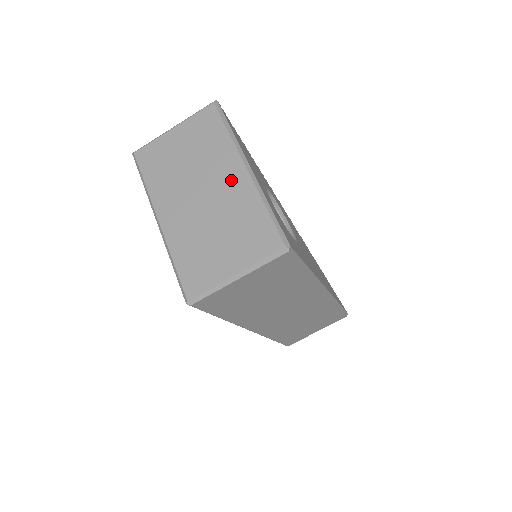
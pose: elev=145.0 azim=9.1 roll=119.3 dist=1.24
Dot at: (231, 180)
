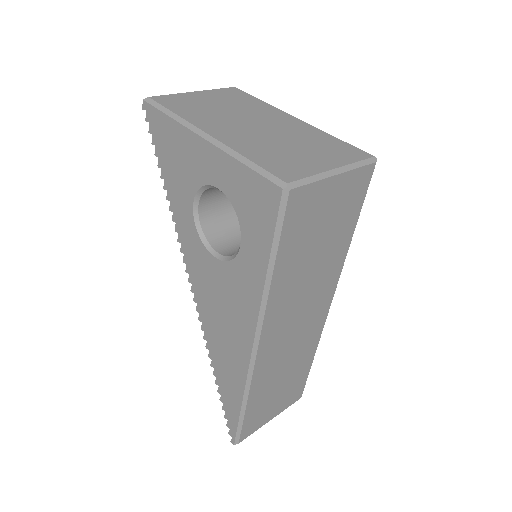
Dot at: (284, 121)
